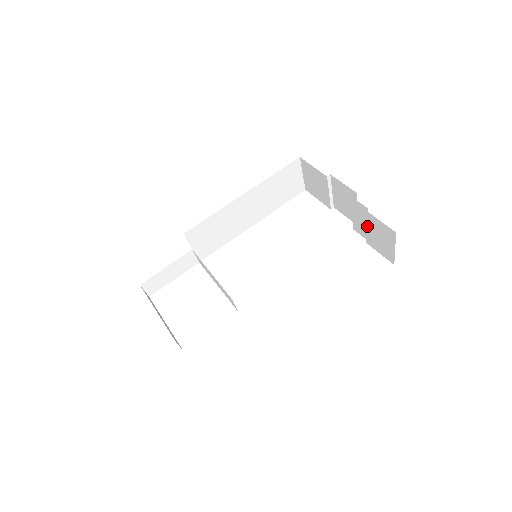
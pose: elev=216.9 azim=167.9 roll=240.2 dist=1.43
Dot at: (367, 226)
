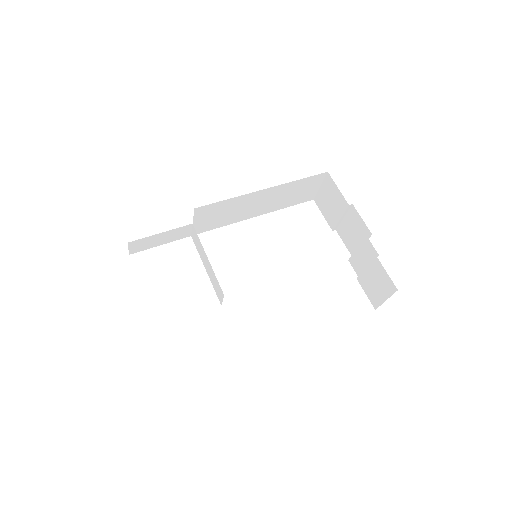
Dot at: (368, 268)
